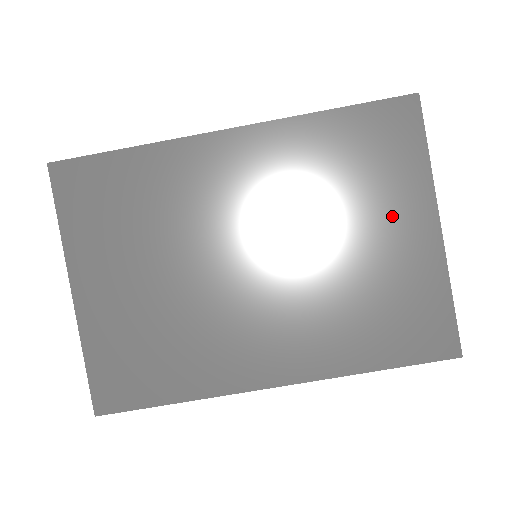
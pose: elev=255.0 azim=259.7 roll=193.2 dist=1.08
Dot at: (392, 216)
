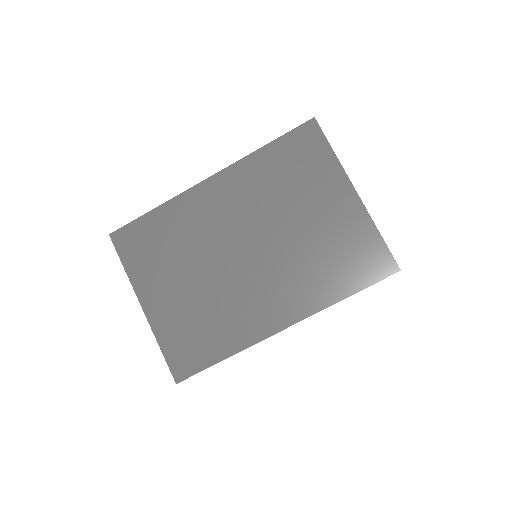
Dot at: (323, 196)
